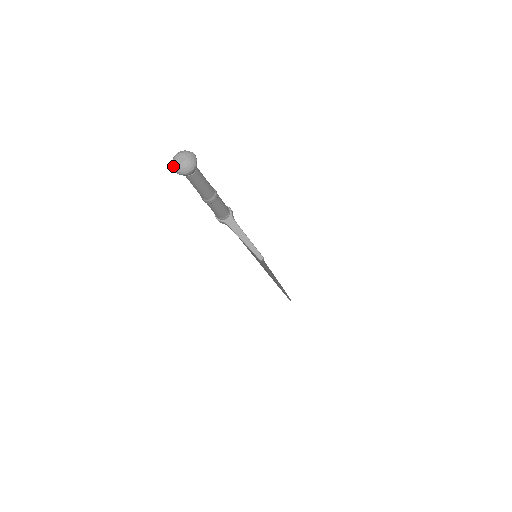
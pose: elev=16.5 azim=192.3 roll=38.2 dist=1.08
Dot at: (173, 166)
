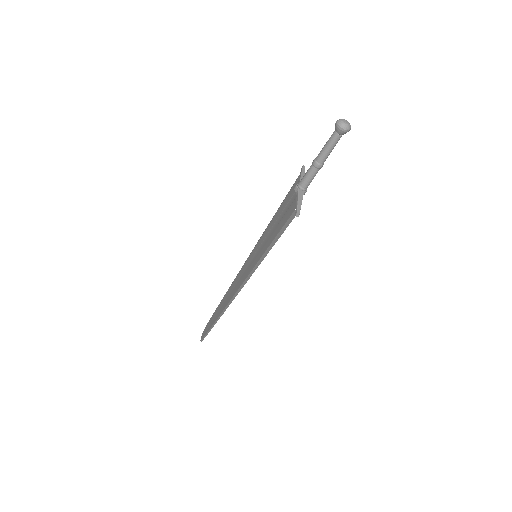
Dot at: (339, 120)
